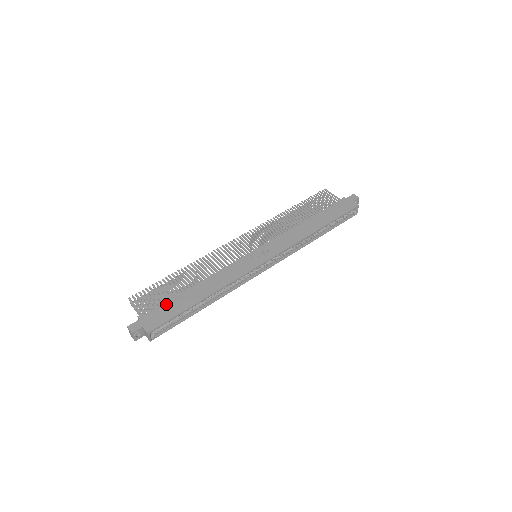
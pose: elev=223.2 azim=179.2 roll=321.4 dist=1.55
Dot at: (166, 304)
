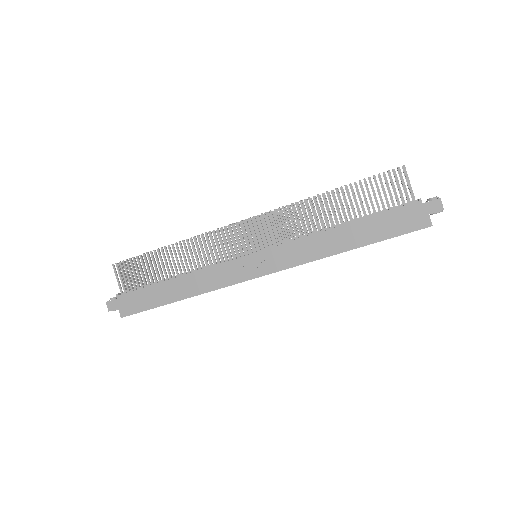
Dot at: (143, 291)
